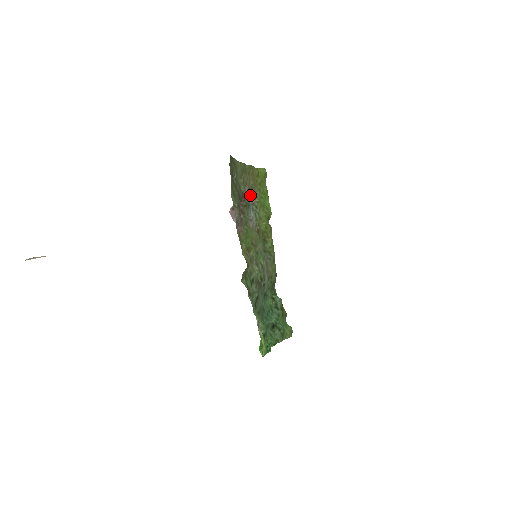
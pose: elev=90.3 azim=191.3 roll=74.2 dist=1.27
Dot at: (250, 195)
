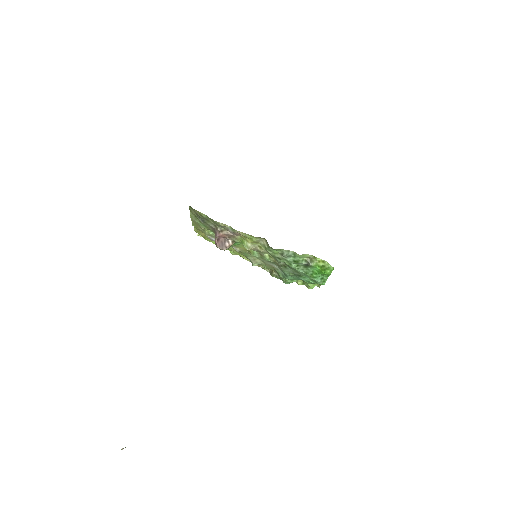
Dot at: occluded
